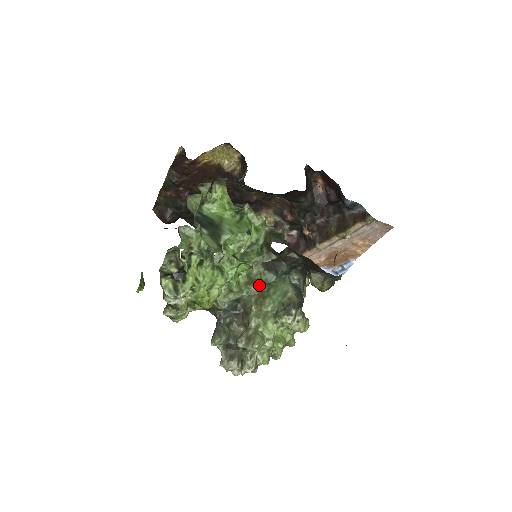
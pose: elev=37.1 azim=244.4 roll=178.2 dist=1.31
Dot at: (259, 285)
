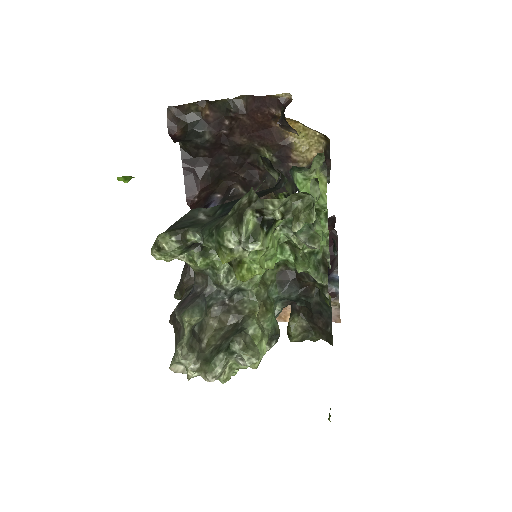
Dot at: (267, 292)
